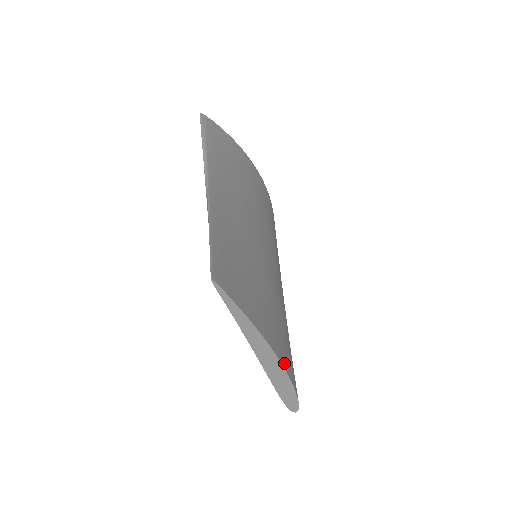
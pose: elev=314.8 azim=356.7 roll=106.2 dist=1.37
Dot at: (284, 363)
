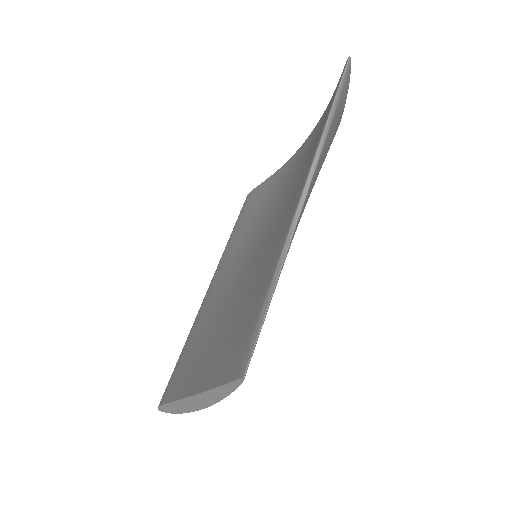
Dot at: occluded
